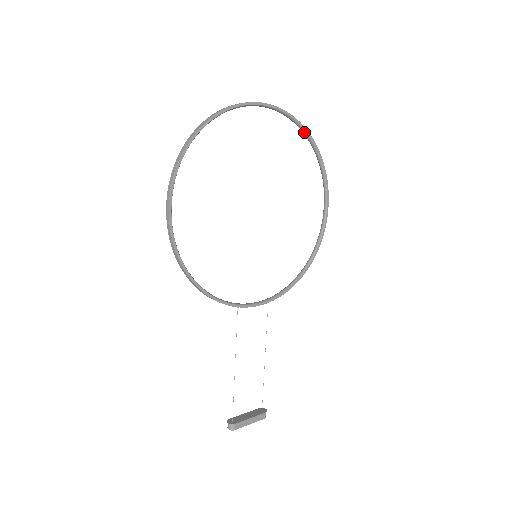
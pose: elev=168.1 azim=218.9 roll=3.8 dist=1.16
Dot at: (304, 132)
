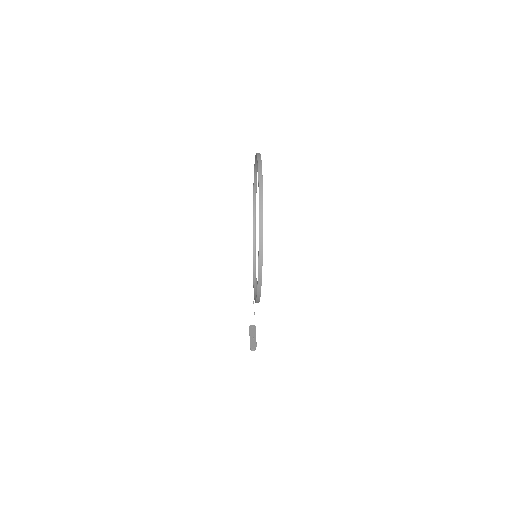
Dot at: occluded
